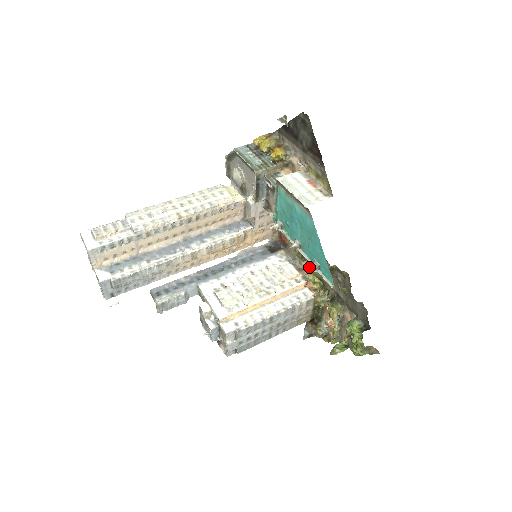
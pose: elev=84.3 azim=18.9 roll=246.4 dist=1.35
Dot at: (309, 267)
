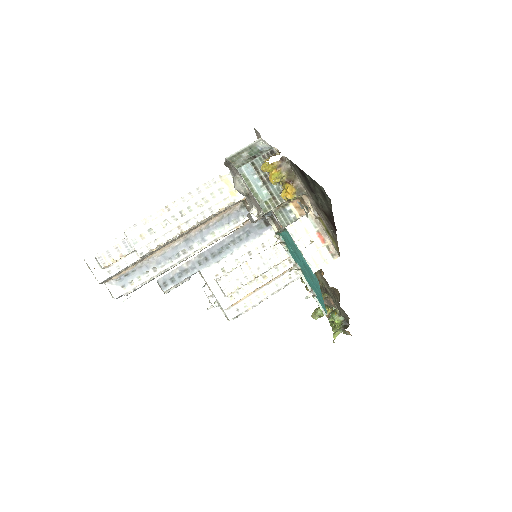
Dot at: occluded
